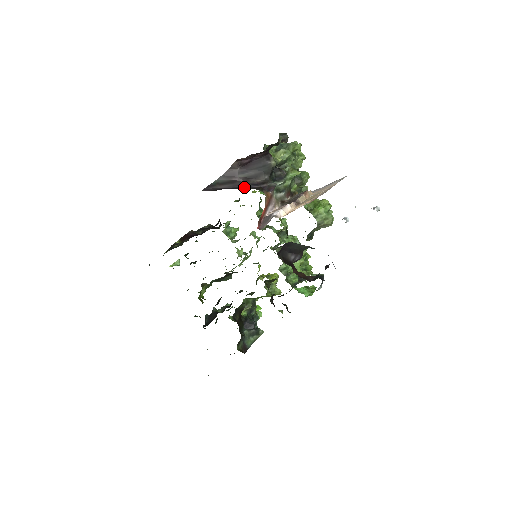
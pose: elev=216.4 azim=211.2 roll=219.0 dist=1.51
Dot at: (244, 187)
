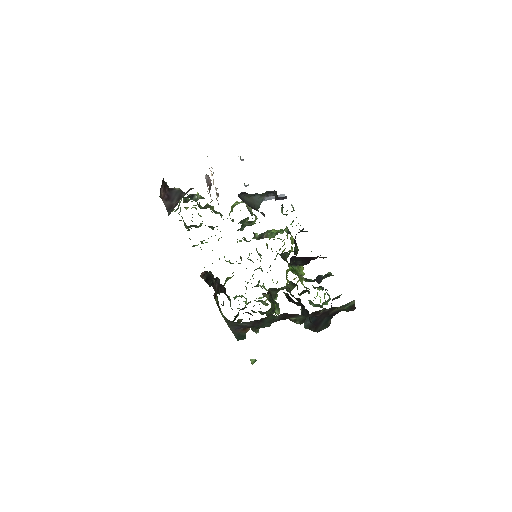
Dot at: occluded
